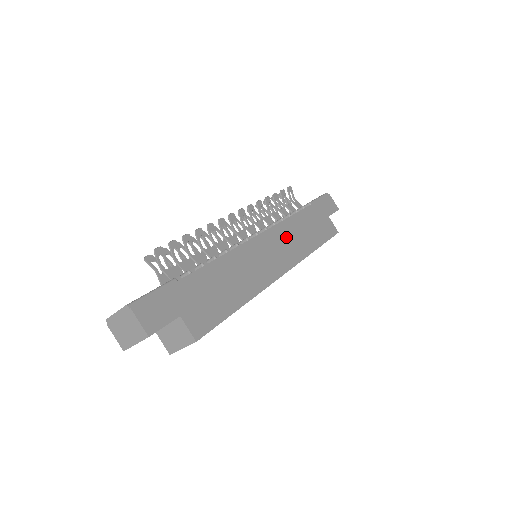
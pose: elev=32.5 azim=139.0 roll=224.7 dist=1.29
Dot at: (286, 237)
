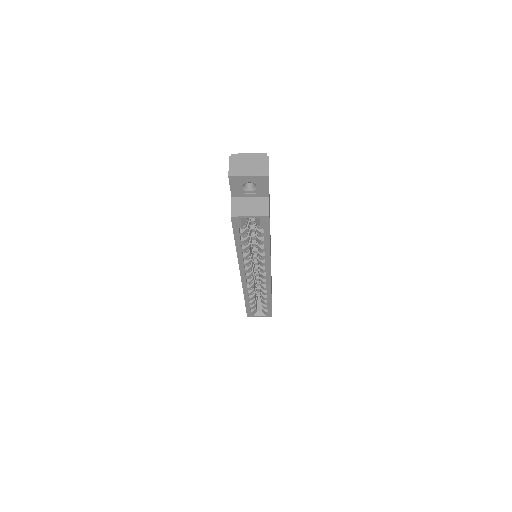
Dot at: occluded
